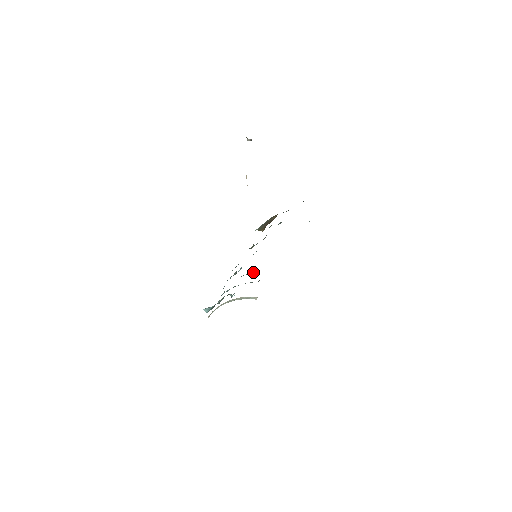
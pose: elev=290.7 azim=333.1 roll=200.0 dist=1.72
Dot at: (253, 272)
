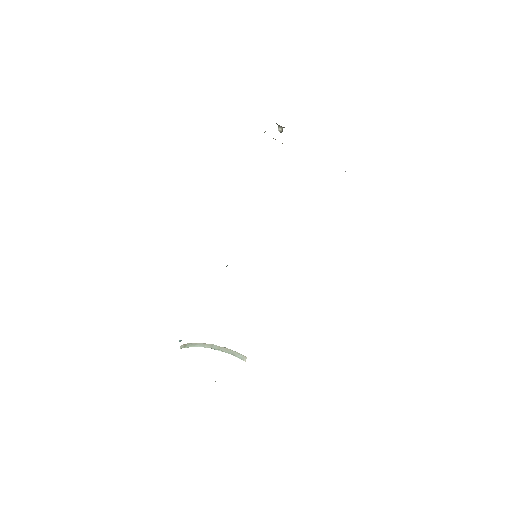
Dot at: occluded
